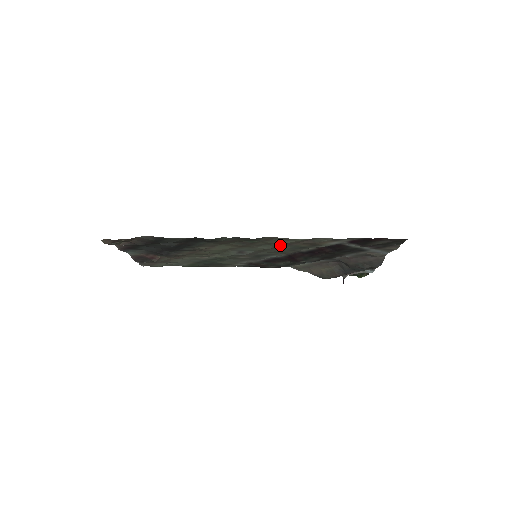
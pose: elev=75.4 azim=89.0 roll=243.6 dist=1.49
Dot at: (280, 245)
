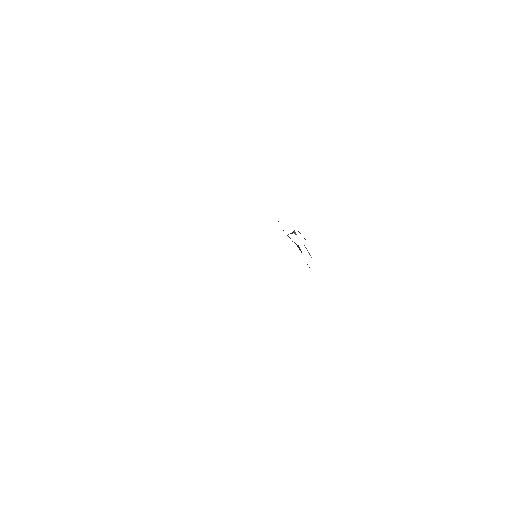
Dot at: occluded
